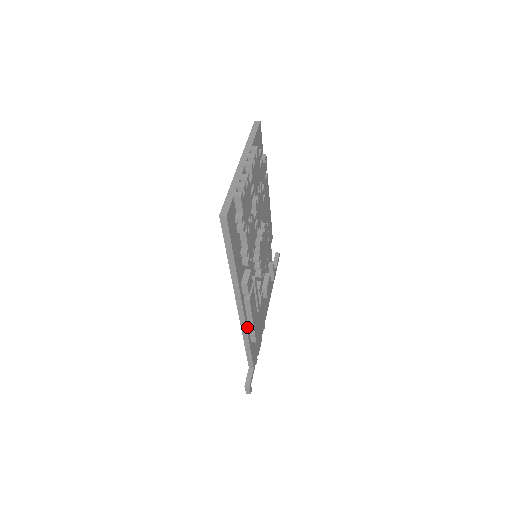
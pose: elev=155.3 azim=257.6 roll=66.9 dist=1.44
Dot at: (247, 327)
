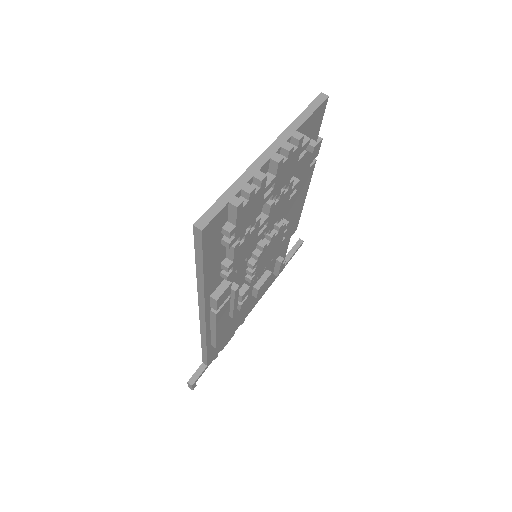
Dot at: (208, 334)
